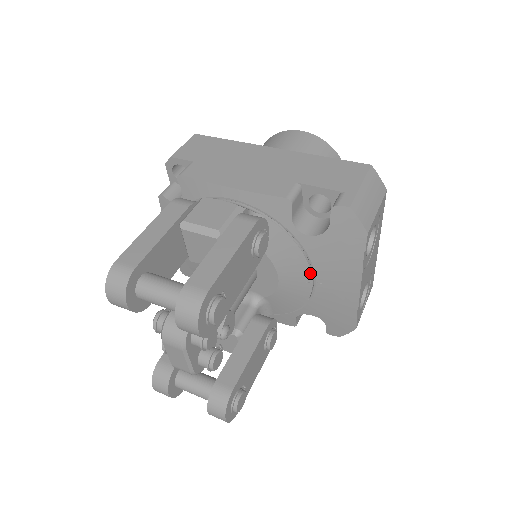
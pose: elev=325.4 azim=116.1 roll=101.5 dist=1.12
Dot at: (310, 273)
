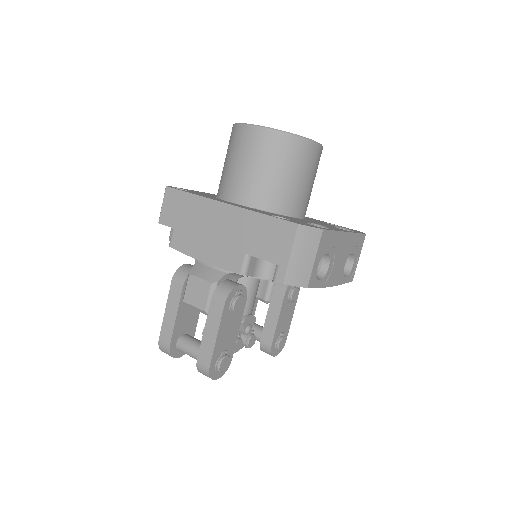
Dot at: occluded
